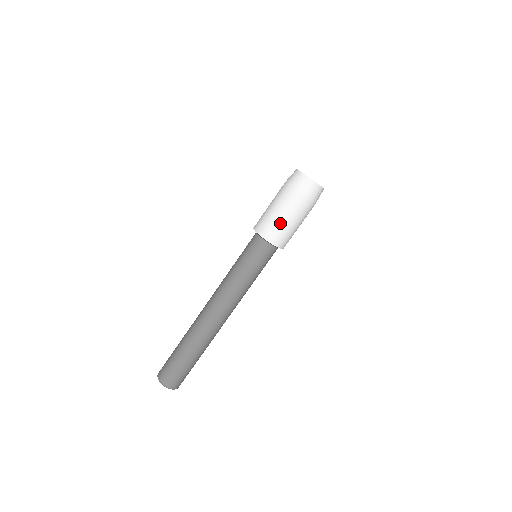
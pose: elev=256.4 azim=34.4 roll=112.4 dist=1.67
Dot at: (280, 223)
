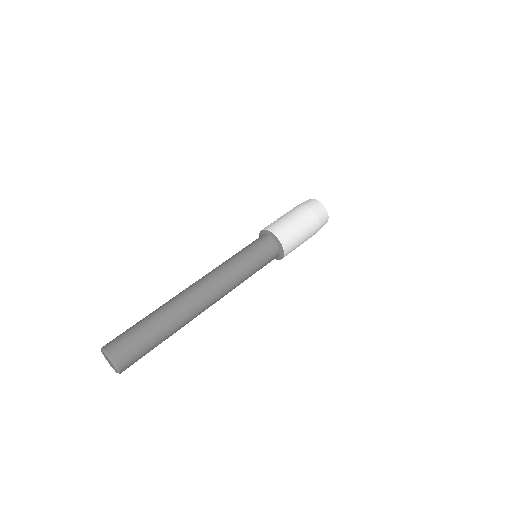
Dot at: (276, 220)
